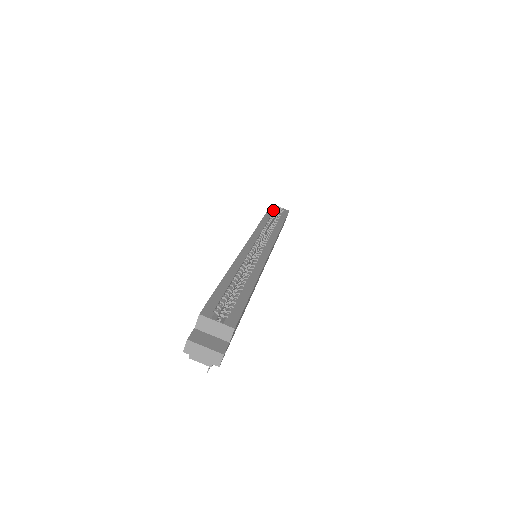
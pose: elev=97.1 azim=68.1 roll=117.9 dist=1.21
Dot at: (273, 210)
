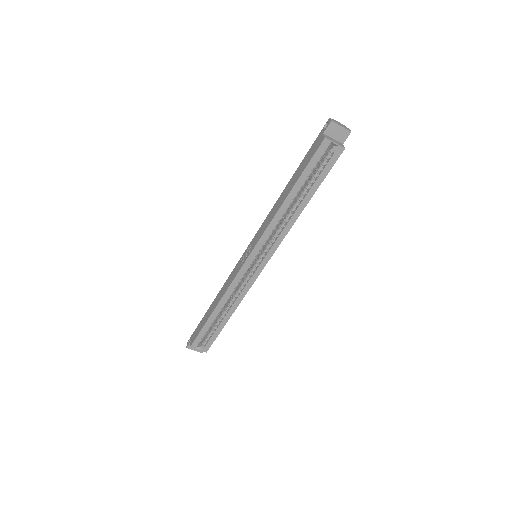
Dot at: (314, 164)
